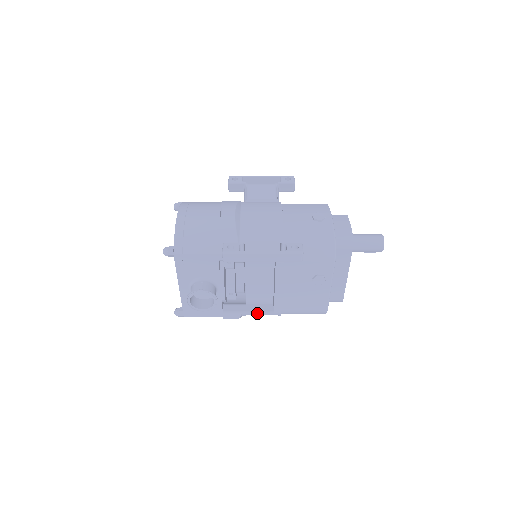
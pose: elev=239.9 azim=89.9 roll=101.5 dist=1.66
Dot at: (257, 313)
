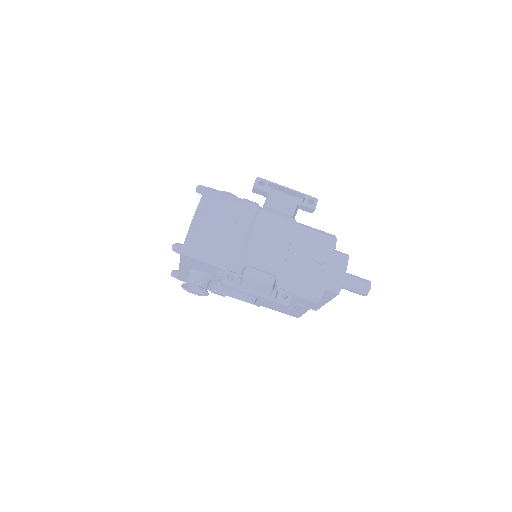
Dot at: occluded
